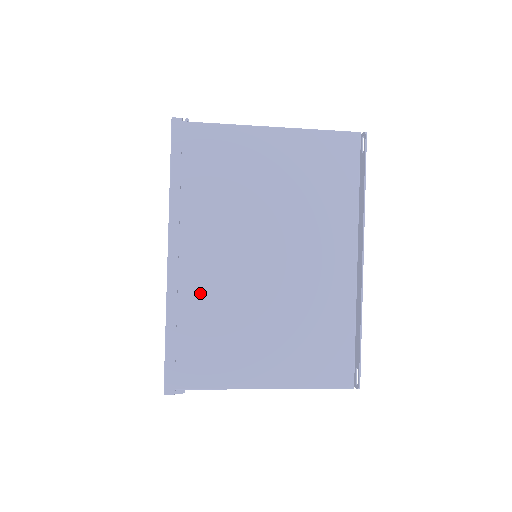
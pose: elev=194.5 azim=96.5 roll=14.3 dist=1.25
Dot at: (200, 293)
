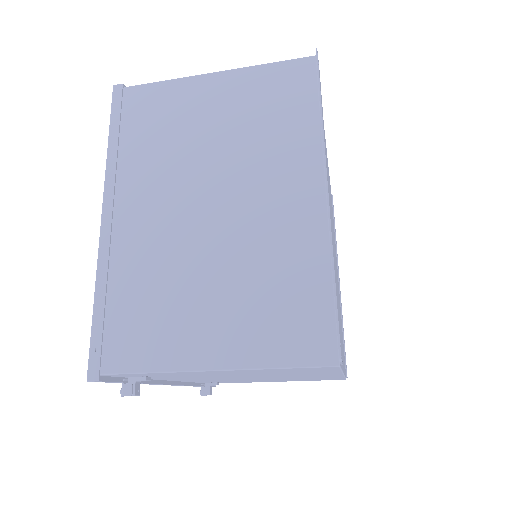
Dot at: (135, 254)
